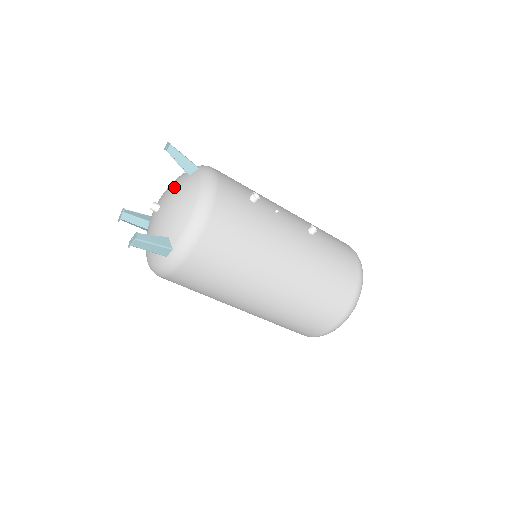
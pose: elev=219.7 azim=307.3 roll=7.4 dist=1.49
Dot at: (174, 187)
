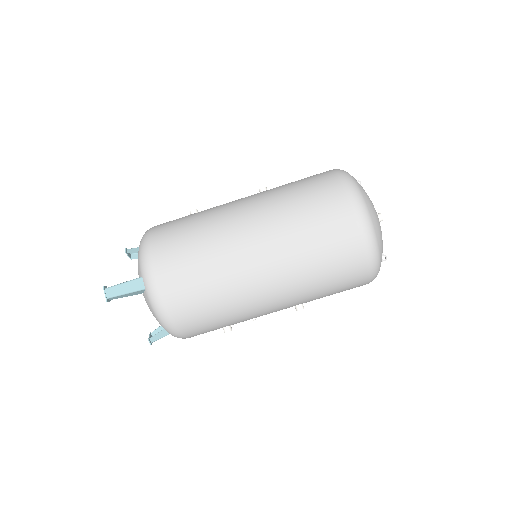
Dot at: occluded
